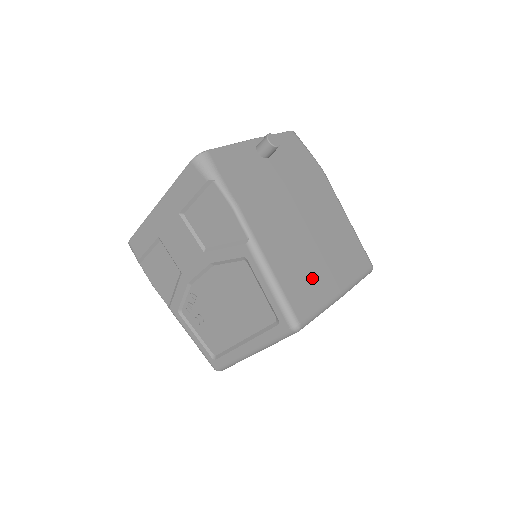
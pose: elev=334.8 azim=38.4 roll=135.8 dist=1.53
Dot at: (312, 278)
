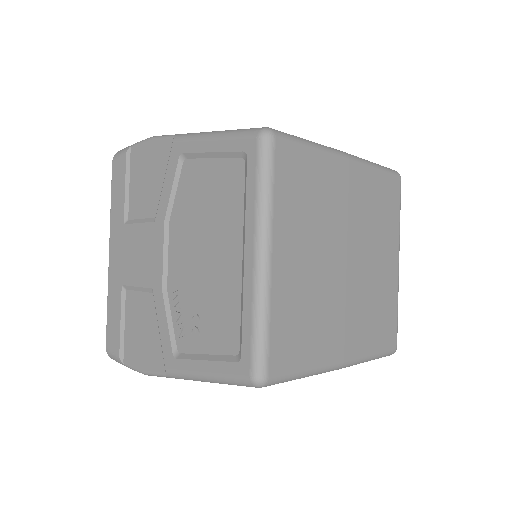
Dot at: occluded
